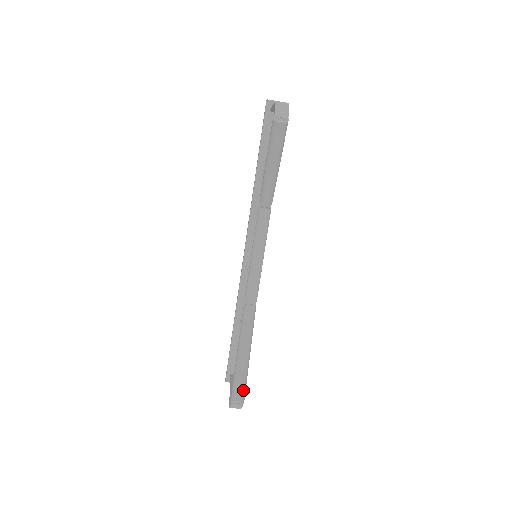
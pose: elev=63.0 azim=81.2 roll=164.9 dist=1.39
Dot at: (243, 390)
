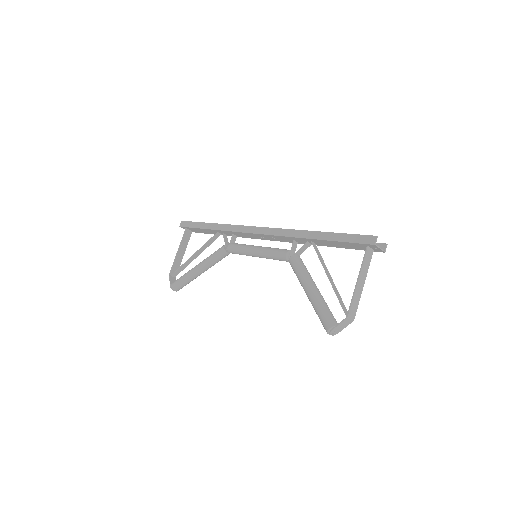
Dot at: occluded
